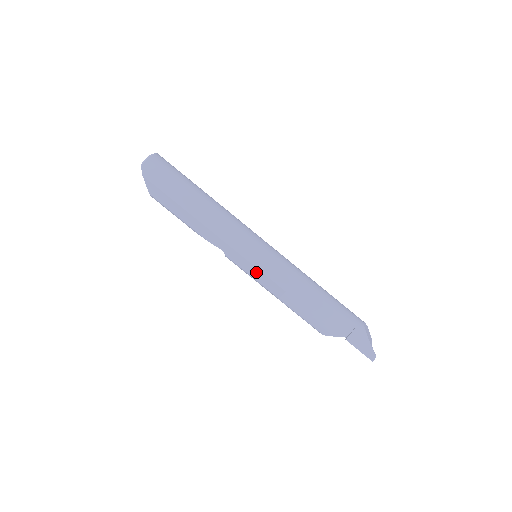
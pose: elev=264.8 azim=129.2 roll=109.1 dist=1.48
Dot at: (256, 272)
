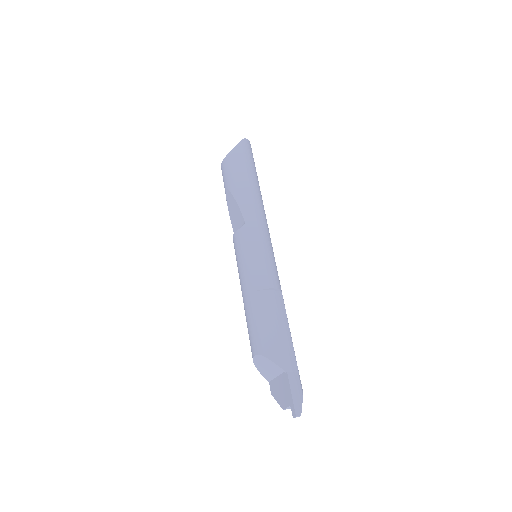
Dot at: (258, 256)
